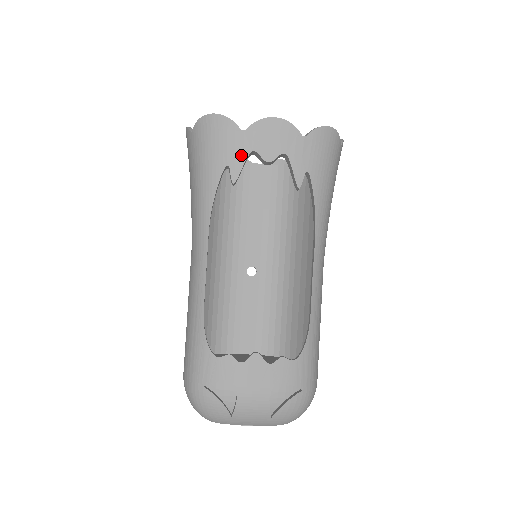
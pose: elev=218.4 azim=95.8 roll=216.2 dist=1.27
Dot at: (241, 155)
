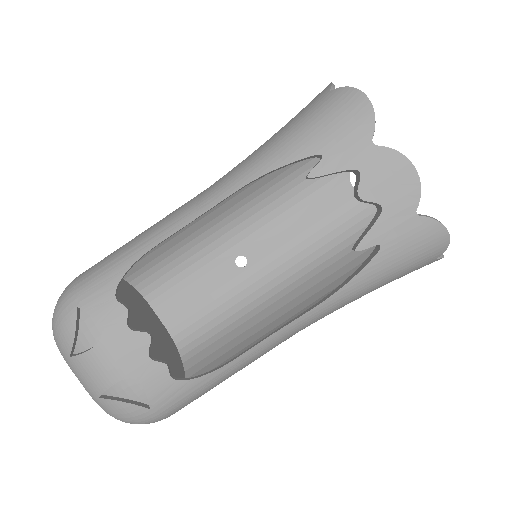
Dot at: (345, 161)
